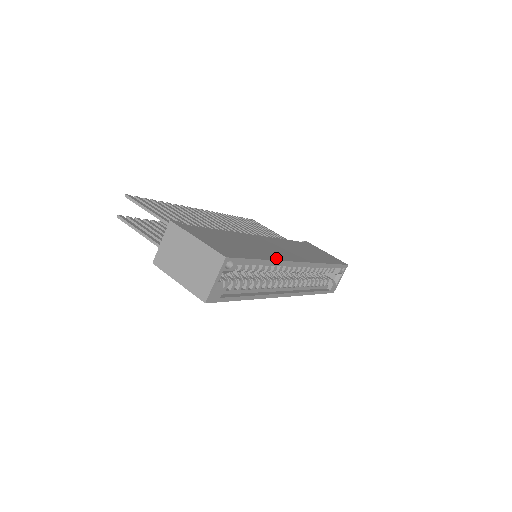
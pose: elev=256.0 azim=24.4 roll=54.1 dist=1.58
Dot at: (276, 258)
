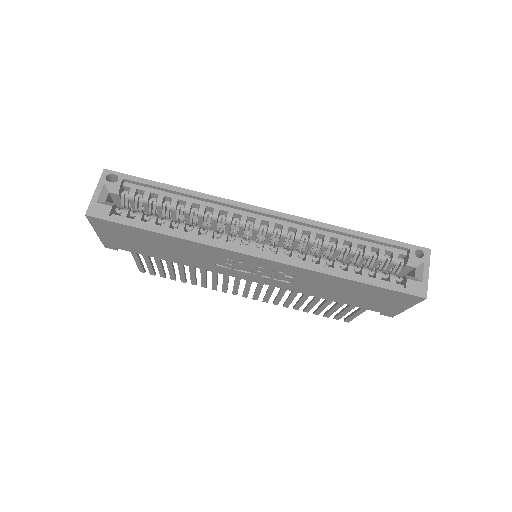
Dot at: (210, 197)
